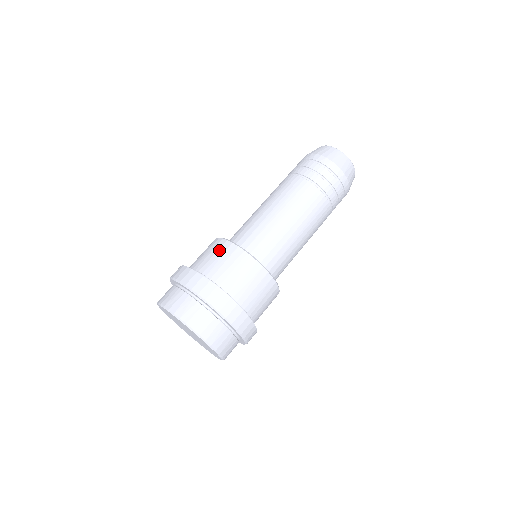
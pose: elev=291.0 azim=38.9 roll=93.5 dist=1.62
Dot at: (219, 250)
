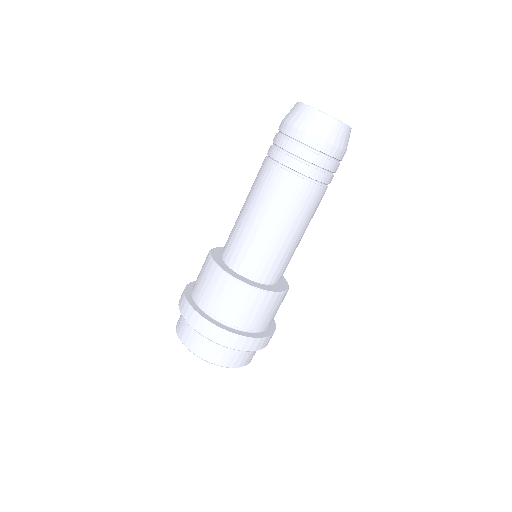
Dot at: (262, 305)
